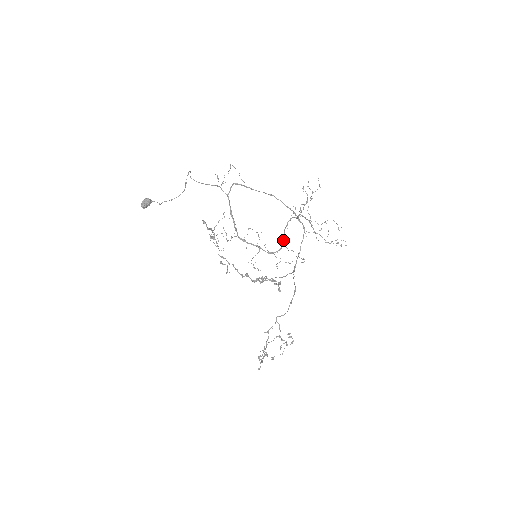
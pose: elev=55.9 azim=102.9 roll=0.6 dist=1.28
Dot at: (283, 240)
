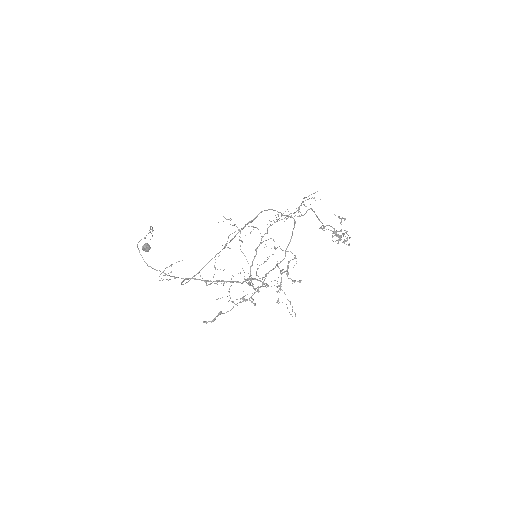
Dot at: occluded
